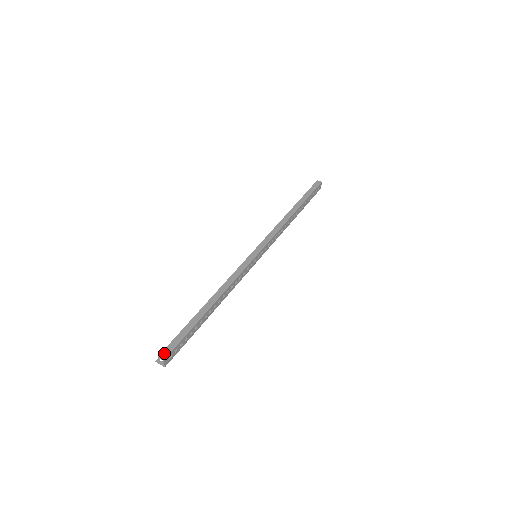
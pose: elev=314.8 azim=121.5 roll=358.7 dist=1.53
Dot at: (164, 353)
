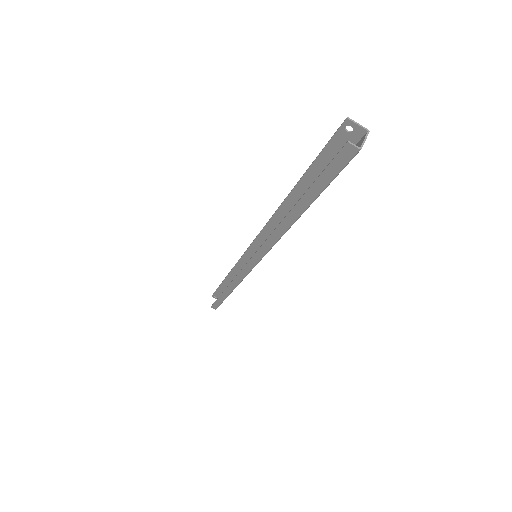
Dot at: (213, 307)
